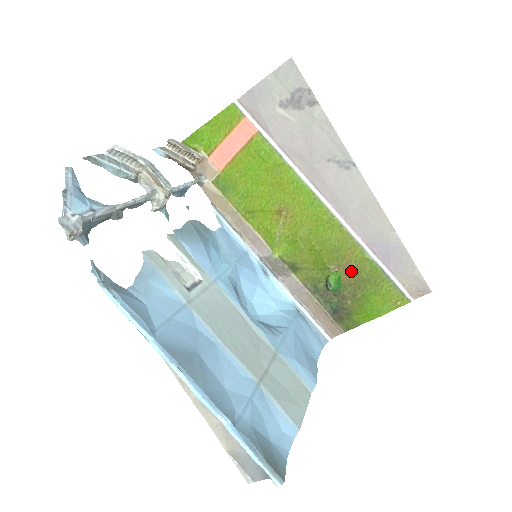
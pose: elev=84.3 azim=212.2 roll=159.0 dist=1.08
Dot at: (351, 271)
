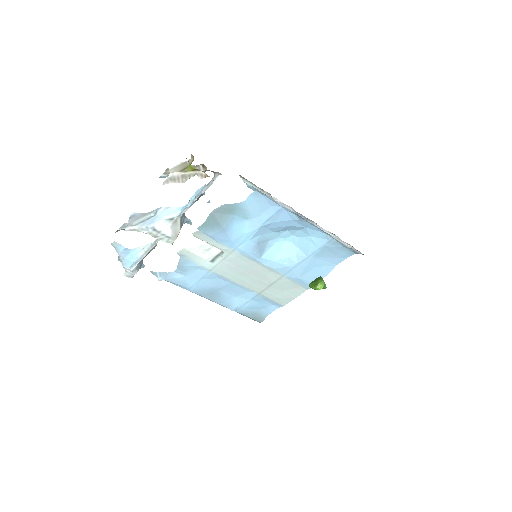
Dot at: occluded
